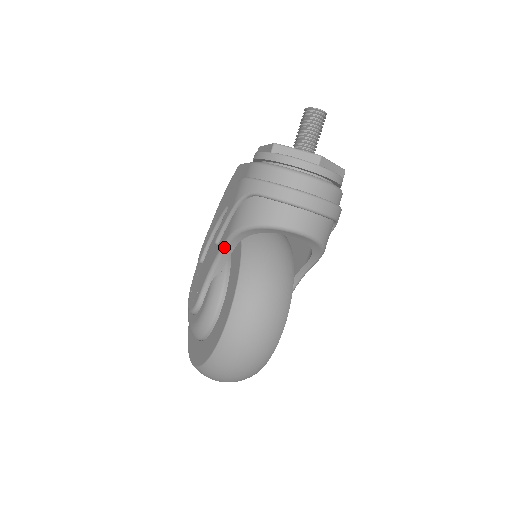
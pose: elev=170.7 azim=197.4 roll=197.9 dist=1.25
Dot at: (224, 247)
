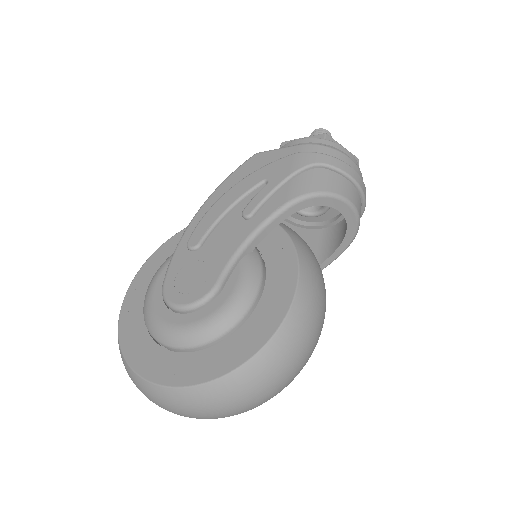
Dot at: (274, 216)
